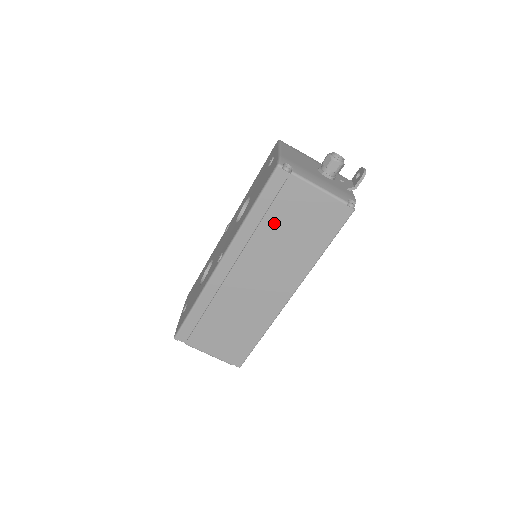
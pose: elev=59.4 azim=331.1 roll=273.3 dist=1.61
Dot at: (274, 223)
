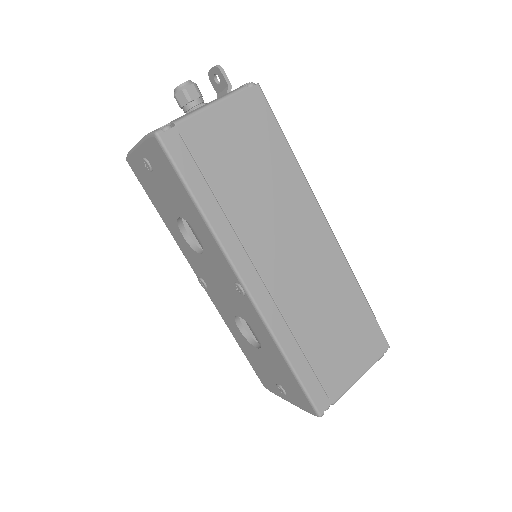
Dot at: (228, 187)
